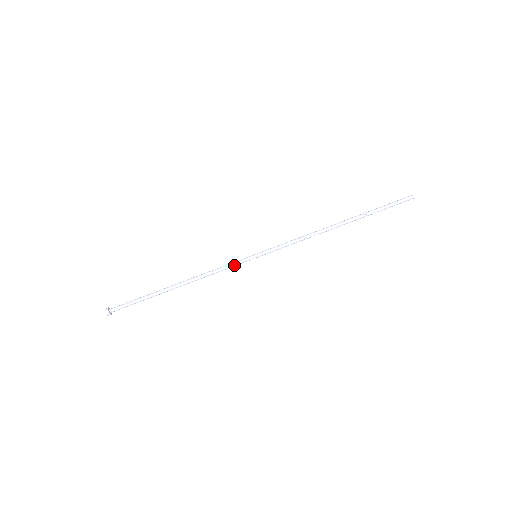
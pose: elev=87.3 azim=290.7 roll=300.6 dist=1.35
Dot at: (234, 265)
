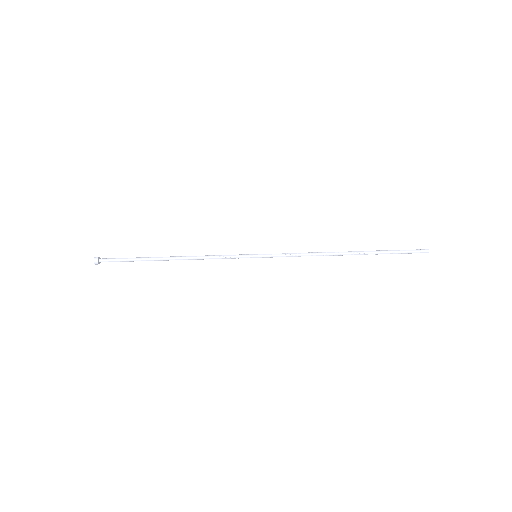
Dot at: (232, 258)
